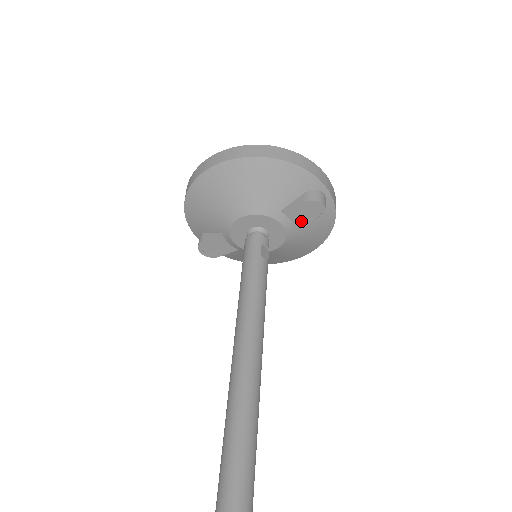
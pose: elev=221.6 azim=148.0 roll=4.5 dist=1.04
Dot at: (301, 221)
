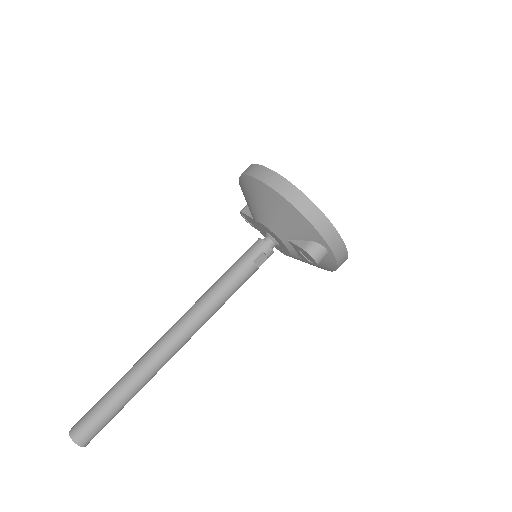
Dot at: (302, 255)
